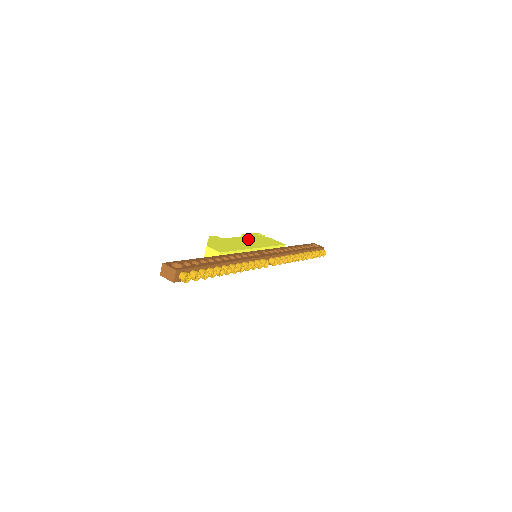
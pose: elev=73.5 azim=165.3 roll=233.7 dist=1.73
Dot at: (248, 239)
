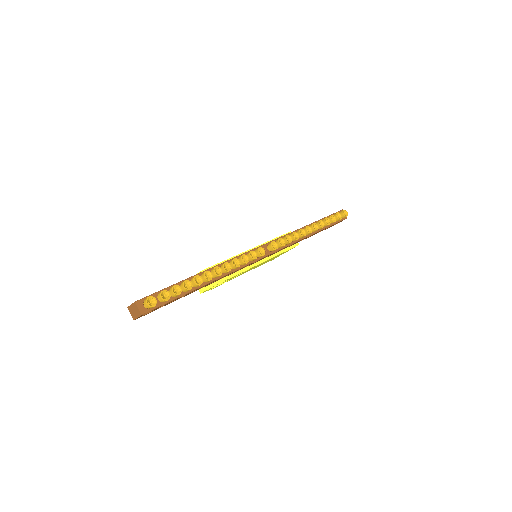
Dot at: occluded
